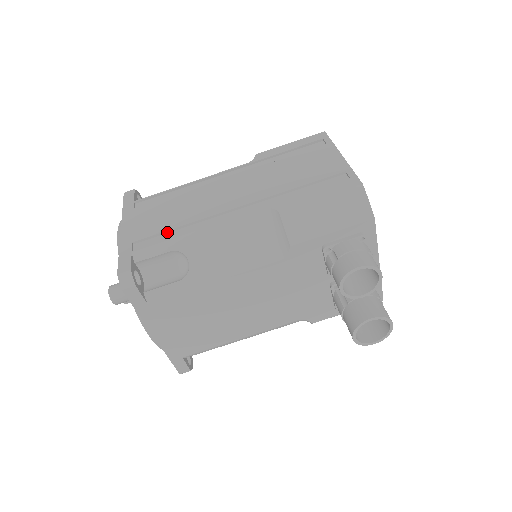
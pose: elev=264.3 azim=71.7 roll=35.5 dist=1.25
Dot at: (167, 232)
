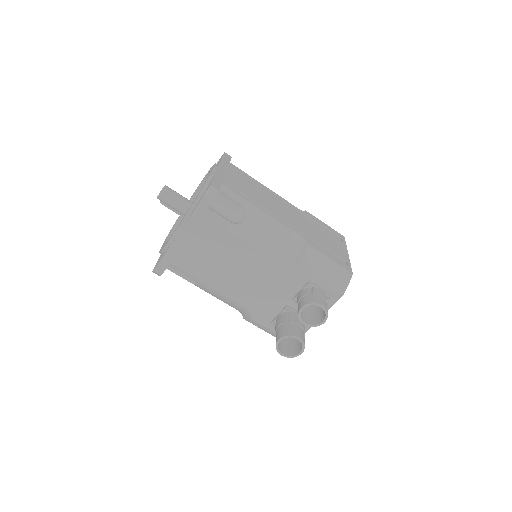
Dot at: (244, 195)
